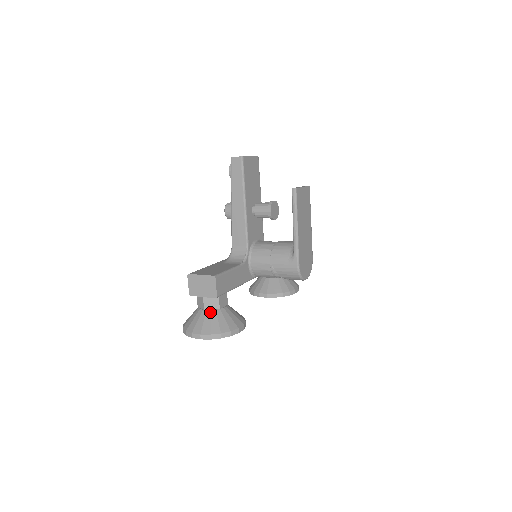
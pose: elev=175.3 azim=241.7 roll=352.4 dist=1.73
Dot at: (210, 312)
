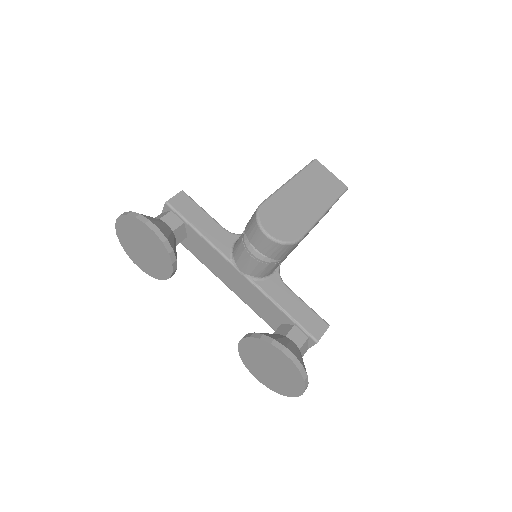
Dot at: occluded
